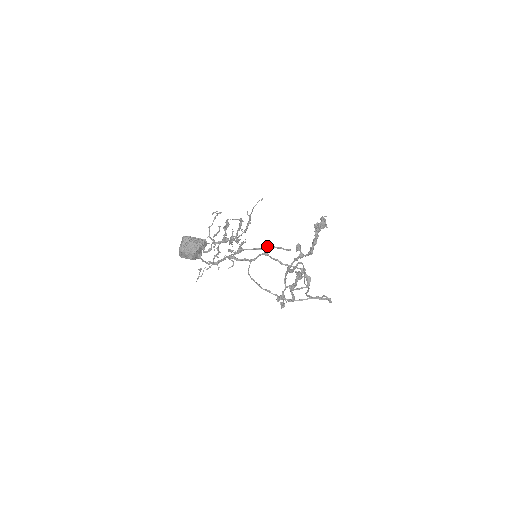
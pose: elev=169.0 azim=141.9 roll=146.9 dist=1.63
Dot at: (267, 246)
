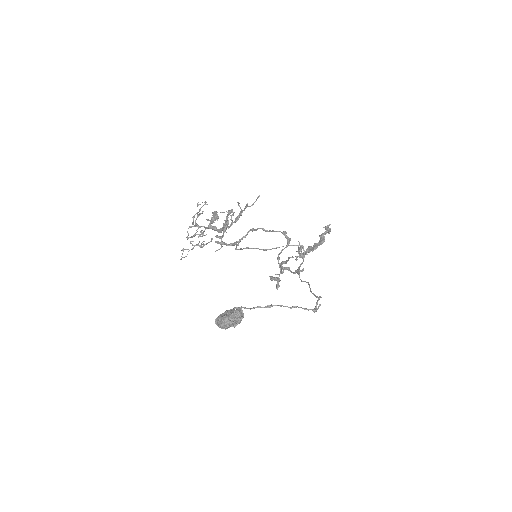
Dot at: (302, 308)
